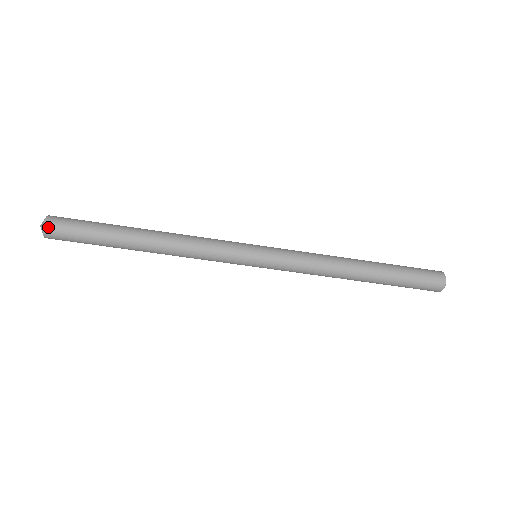
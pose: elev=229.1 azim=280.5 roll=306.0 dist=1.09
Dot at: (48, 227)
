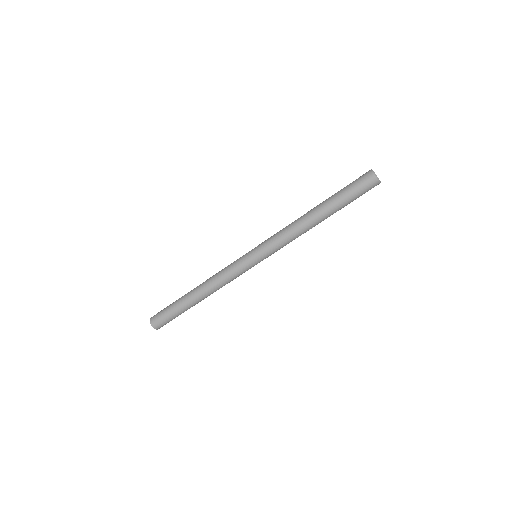
Dot at: (153, 323)
